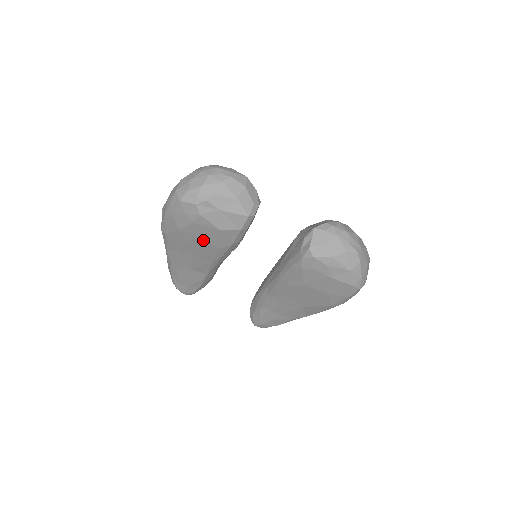
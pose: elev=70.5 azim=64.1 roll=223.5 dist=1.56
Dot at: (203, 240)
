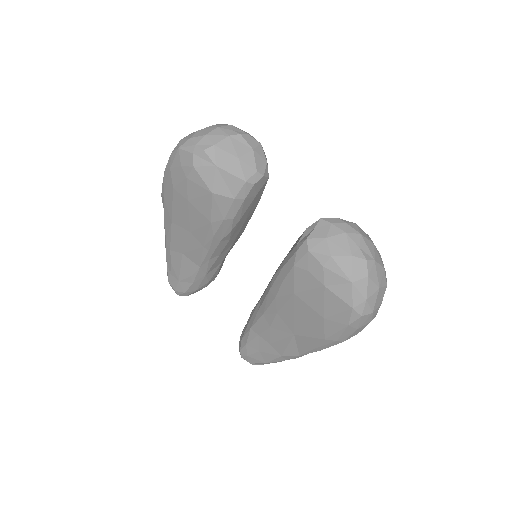
Dot at: (195, 207)
